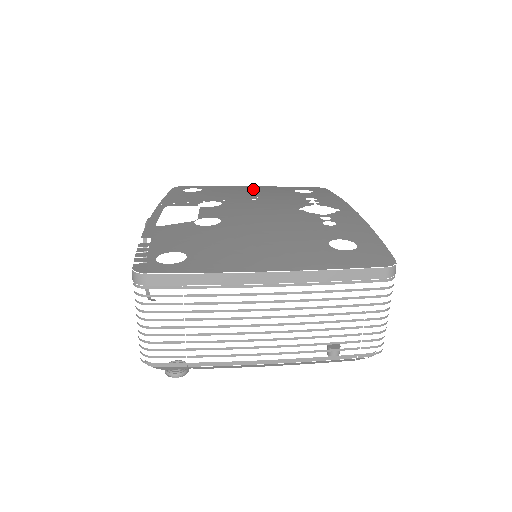
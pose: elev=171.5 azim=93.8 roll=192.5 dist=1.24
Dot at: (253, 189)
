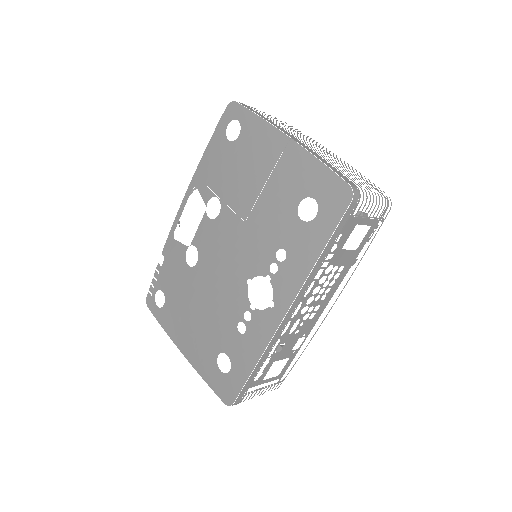
Dot at: (274, 165)
